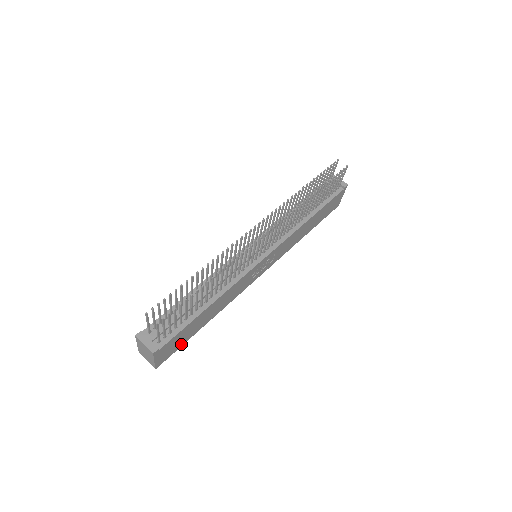
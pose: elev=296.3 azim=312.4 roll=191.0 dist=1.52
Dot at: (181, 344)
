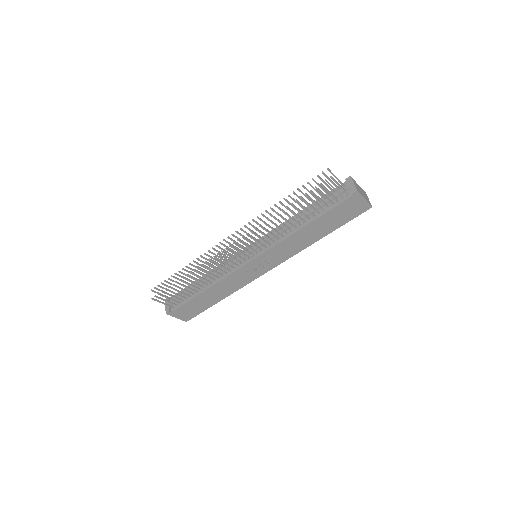
Dot at: (201, 311)
